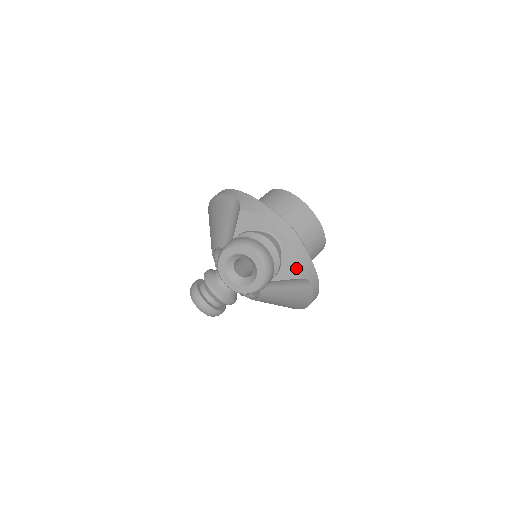
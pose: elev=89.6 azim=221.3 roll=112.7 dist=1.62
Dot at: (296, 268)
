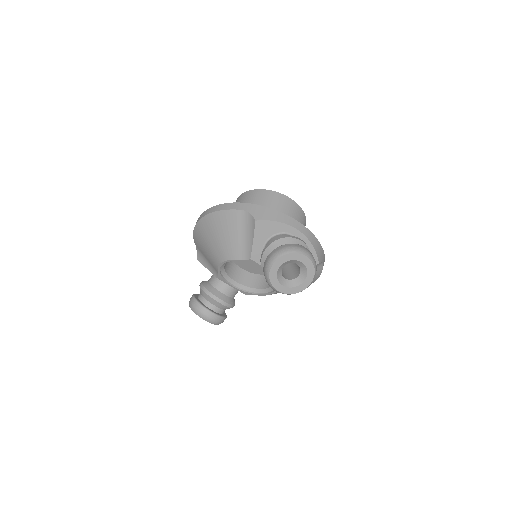
Dot at: (314, 256)
